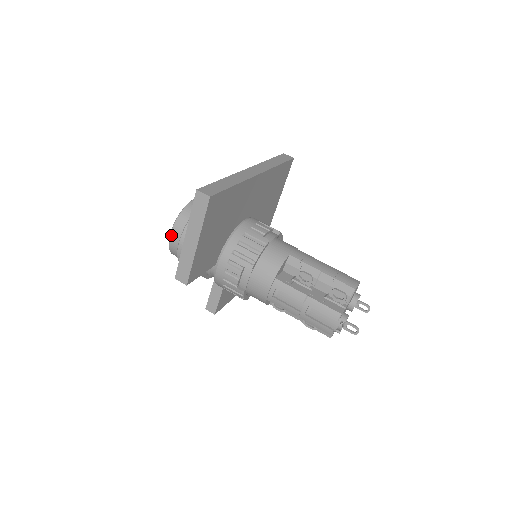
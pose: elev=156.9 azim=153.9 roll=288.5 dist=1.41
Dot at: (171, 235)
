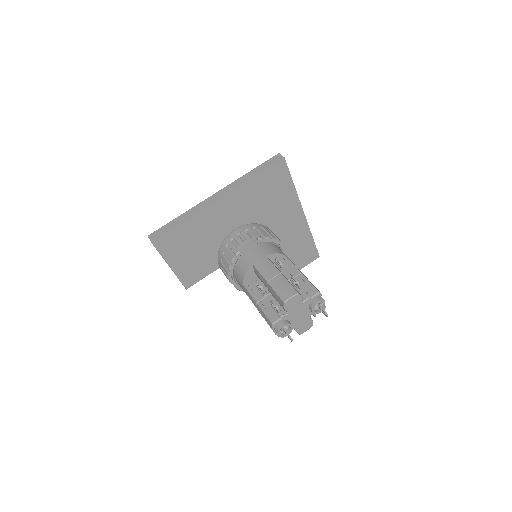
Dot at: occluded
